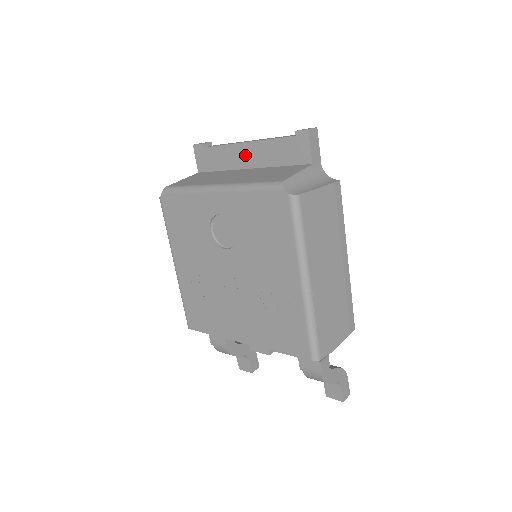
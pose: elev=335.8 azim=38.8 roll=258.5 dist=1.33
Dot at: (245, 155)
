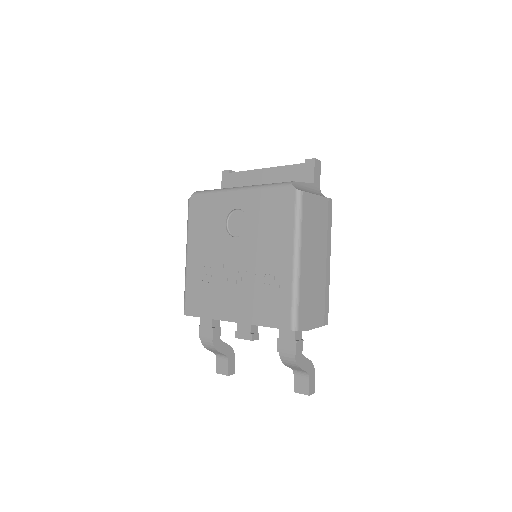
Dot at: (263, 178)
